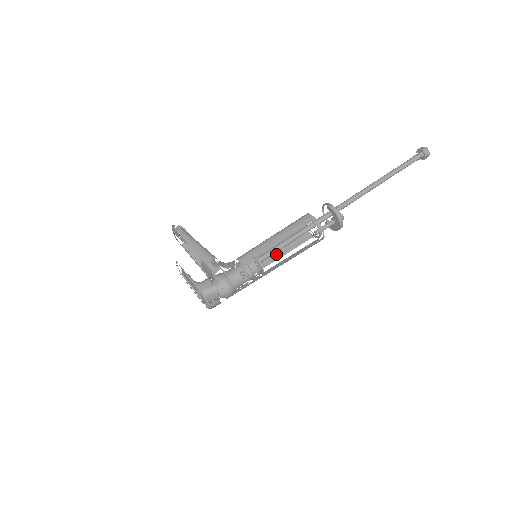
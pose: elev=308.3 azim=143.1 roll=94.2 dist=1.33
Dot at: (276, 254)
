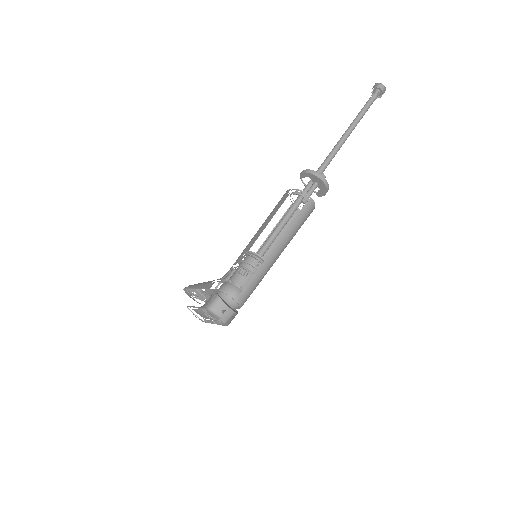
Dot at: occluded
